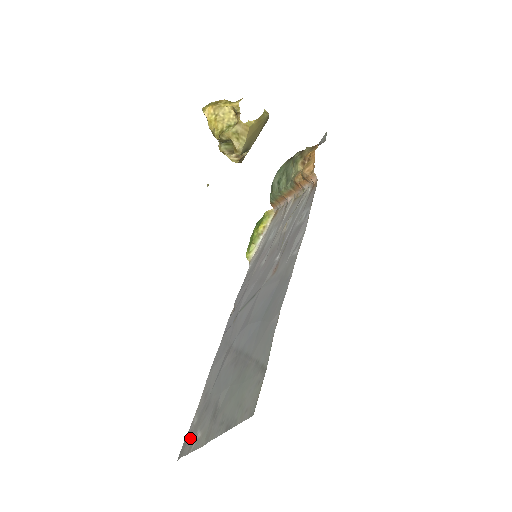
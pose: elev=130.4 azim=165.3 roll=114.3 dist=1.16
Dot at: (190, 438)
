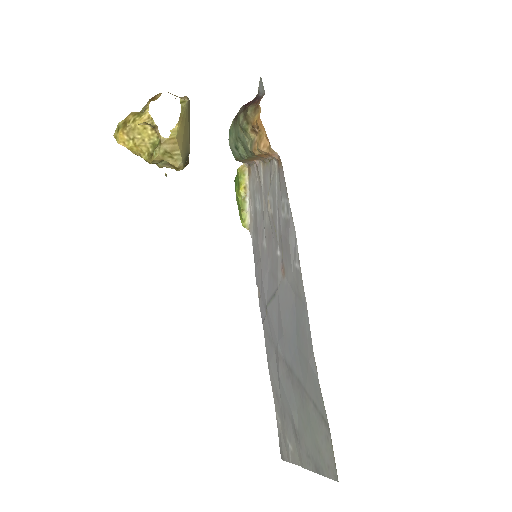
Dot at: (283, 442)
